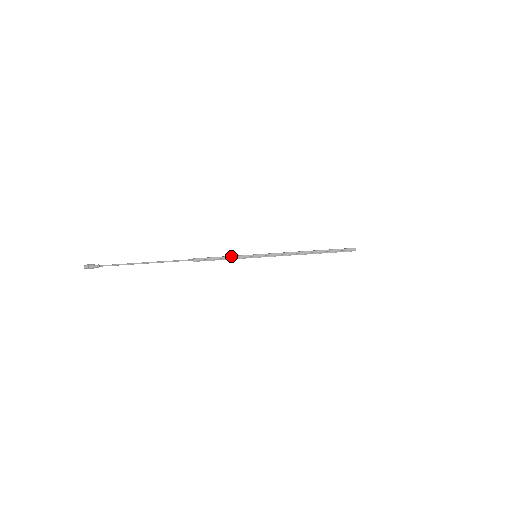
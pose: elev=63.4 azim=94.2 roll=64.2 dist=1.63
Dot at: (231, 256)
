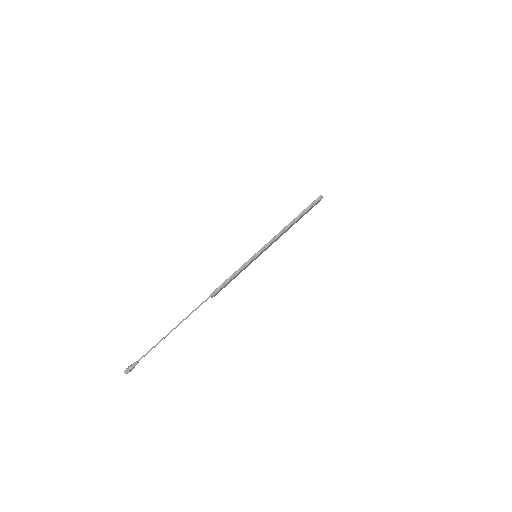
Dot at: (238, 269)
